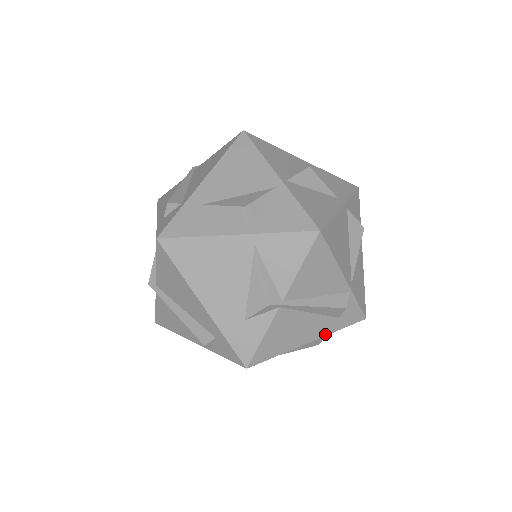
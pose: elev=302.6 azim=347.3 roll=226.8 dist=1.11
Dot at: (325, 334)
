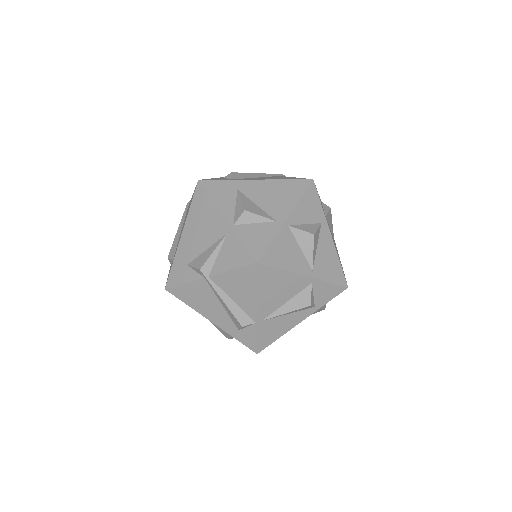
Dot at: (223, 329)
